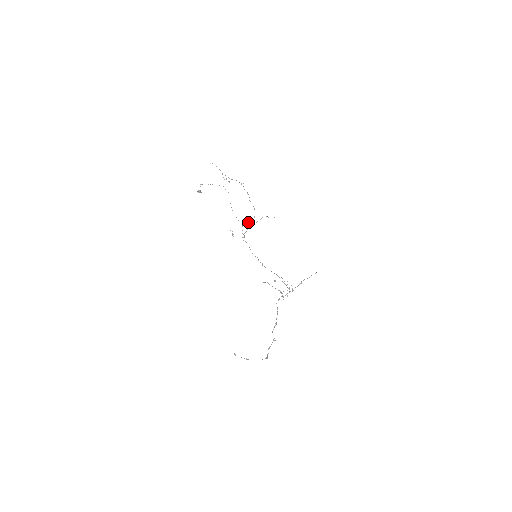
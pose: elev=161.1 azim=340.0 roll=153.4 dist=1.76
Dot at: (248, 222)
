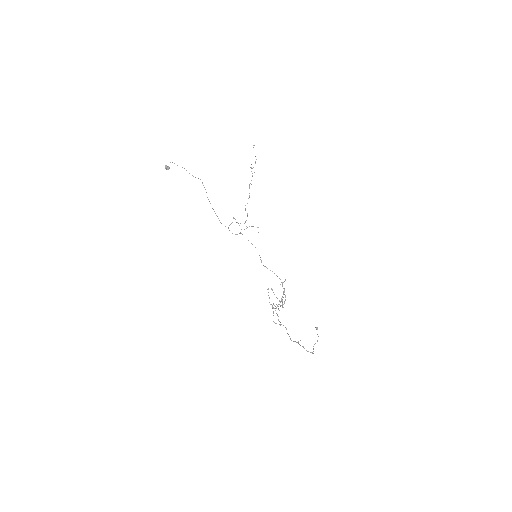
Dot at: occluded
